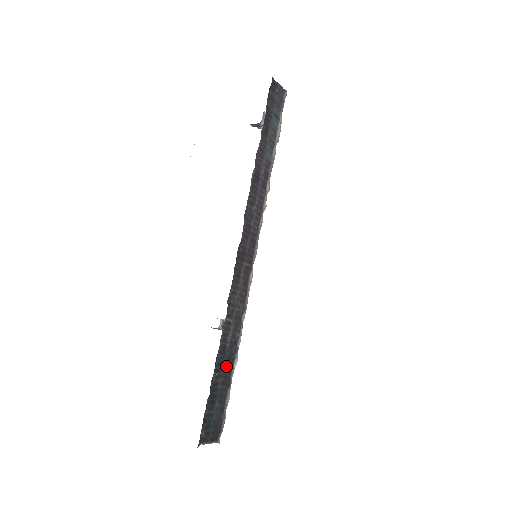
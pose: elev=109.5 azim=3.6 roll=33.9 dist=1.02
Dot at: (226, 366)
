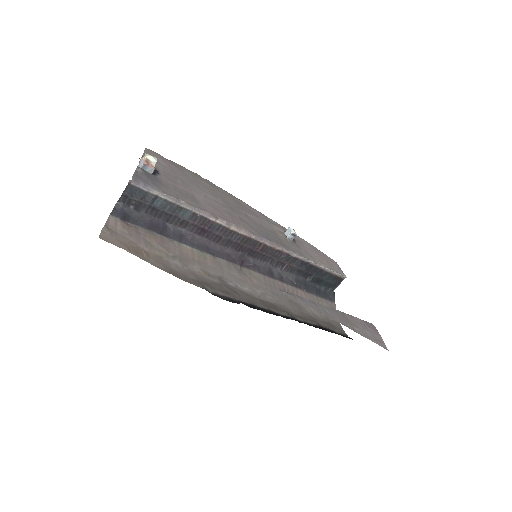
Dot at: (310, 270)
